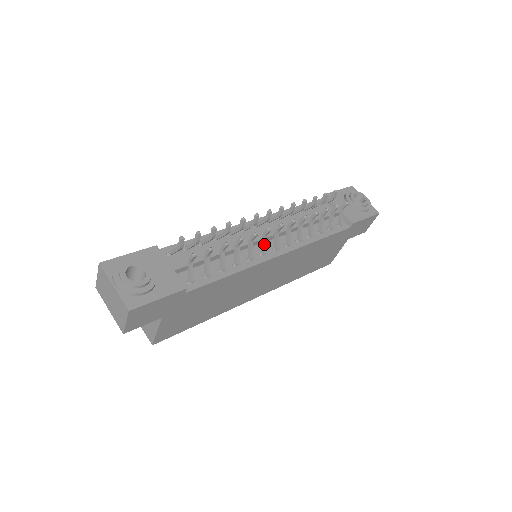
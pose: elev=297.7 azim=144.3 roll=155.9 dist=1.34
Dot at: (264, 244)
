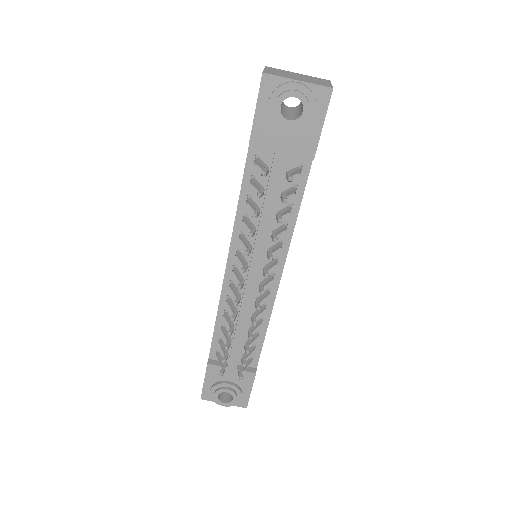
Dot at: occluded
